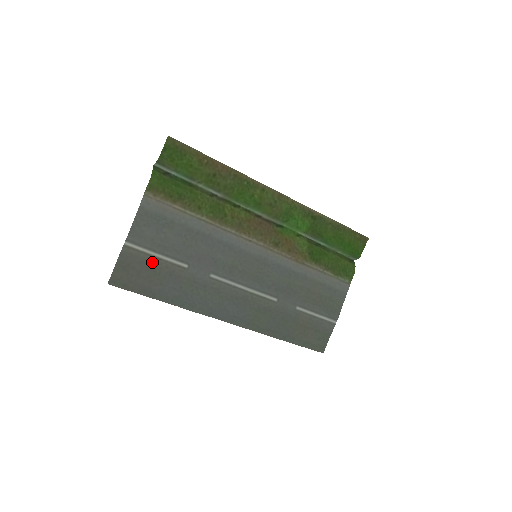
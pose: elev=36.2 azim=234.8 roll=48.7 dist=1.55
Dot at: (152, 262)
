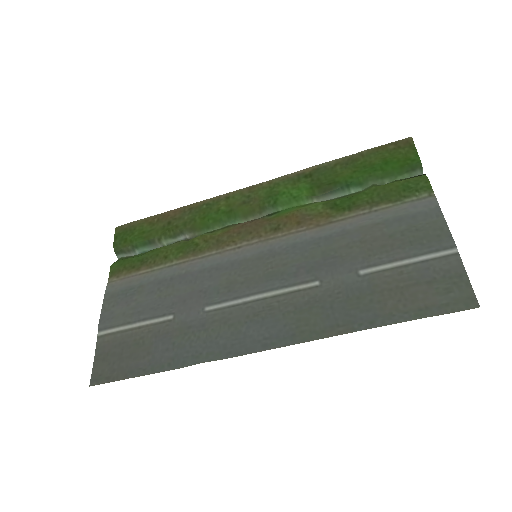
Dot at: (132, 336)
